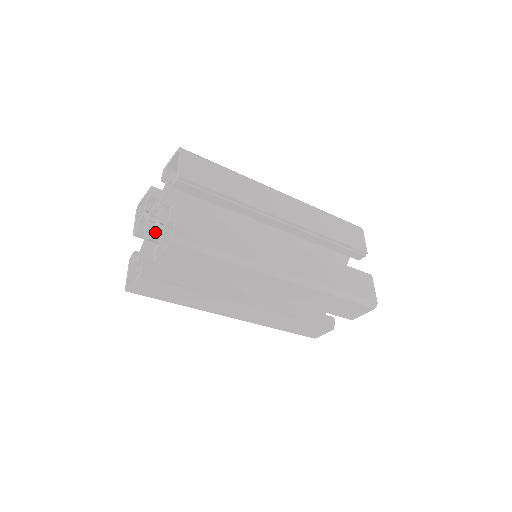
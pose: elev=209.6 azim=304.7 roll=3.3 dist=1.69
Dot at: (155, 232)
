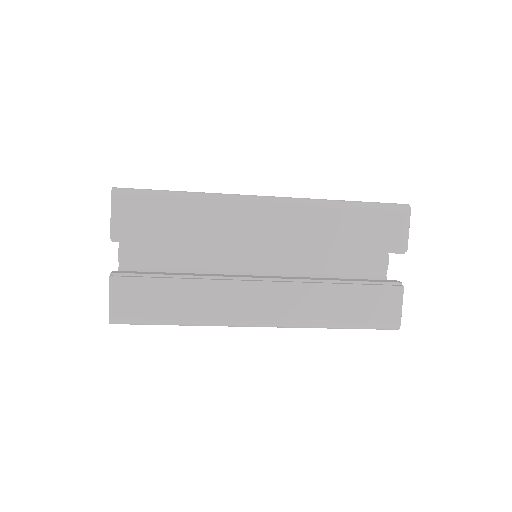
Dot at: occluded
